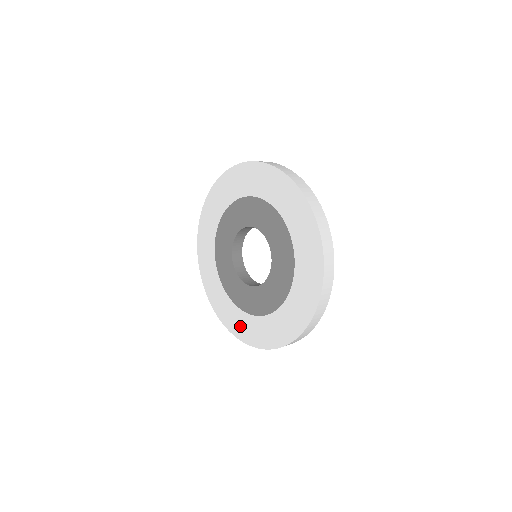
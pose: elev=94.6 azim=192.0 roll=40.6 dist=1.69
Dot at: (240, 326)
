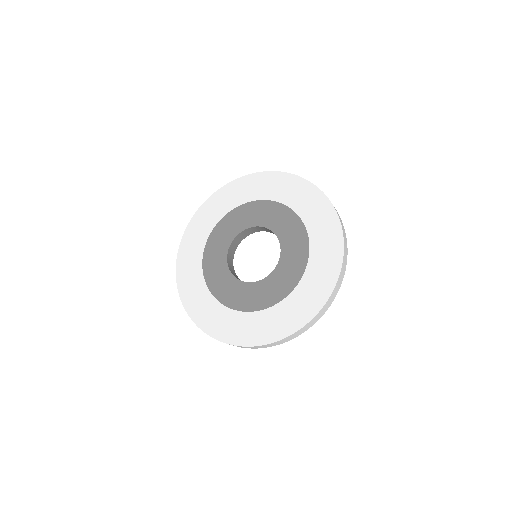
Dot at: (205, 313)
